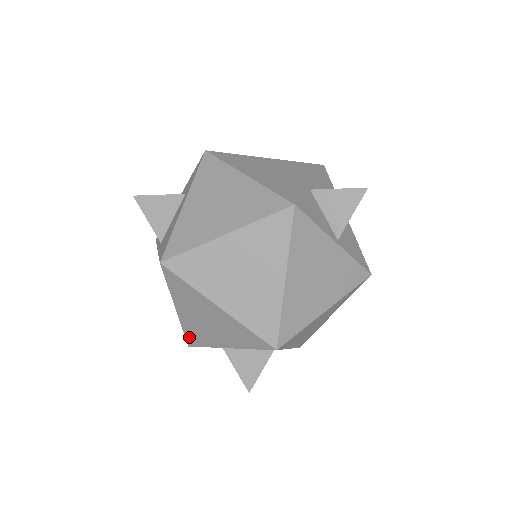
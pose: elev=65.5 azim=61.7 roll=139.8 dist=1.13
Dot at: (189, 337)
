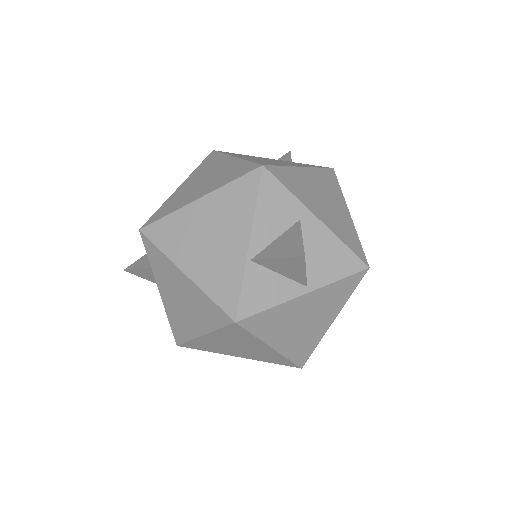
Dot at: occluded
